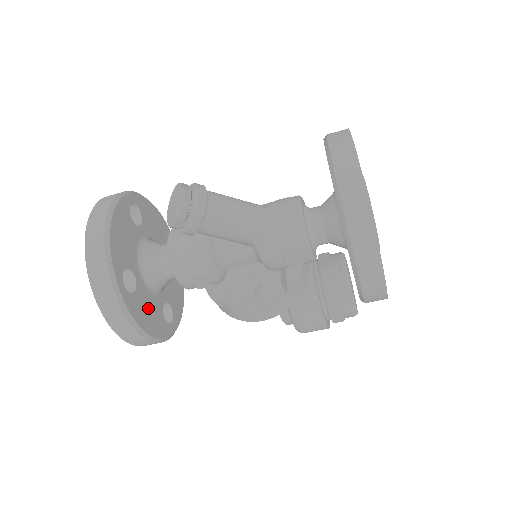
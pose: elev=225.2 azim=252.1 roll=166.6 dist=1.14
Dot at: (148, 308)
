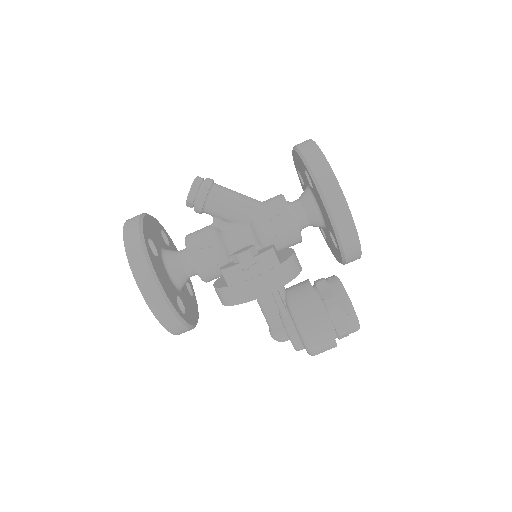
Dot at: (164, 277)
